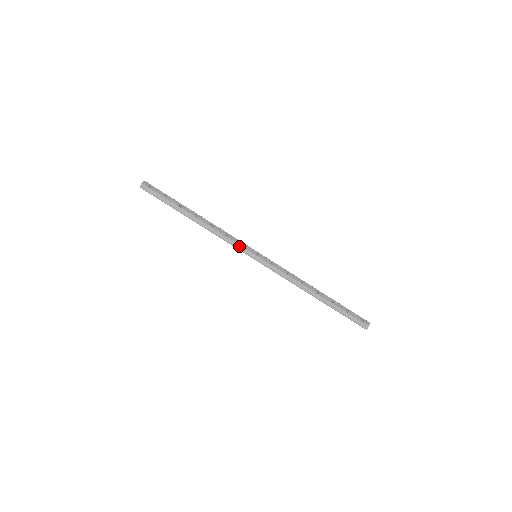
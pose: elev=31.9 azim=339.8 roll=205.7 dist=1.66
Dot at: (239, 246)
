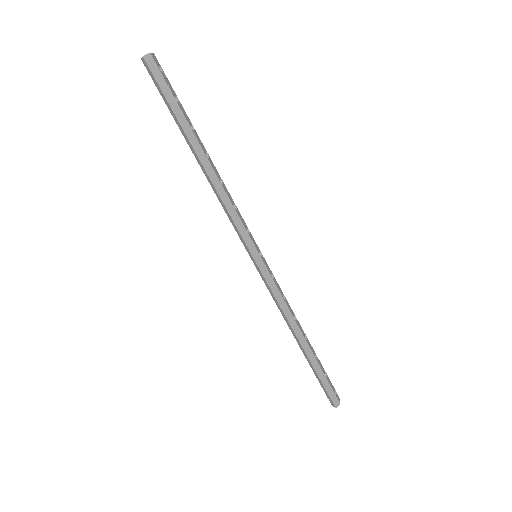
Dot at: (244, 231)
